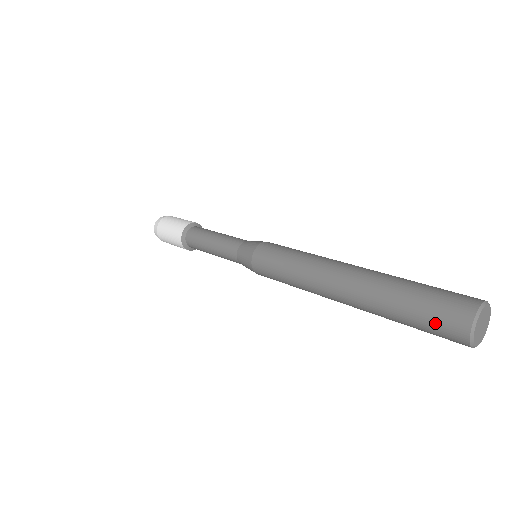
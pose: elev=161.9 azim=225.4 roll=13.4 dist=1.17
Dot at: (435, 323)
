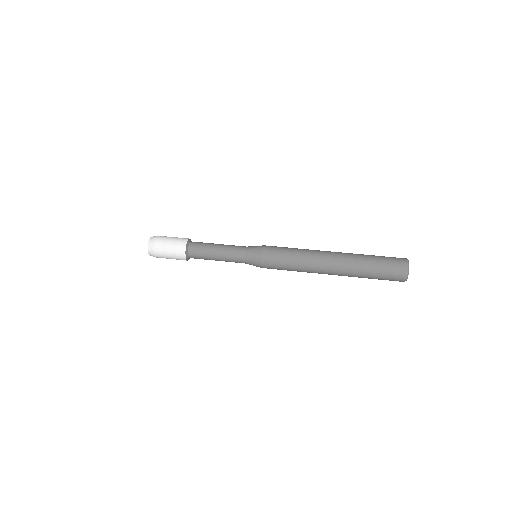
Dot at: occluded
